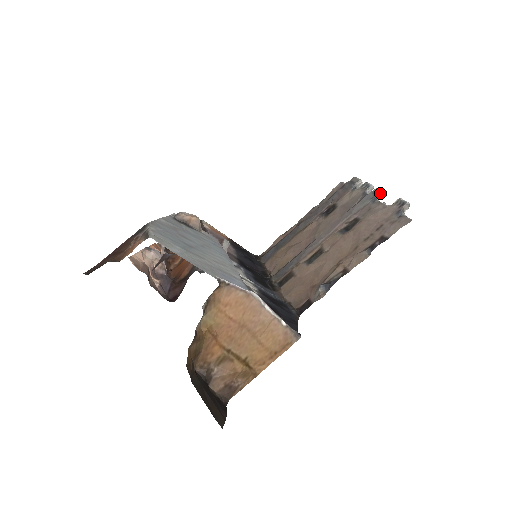
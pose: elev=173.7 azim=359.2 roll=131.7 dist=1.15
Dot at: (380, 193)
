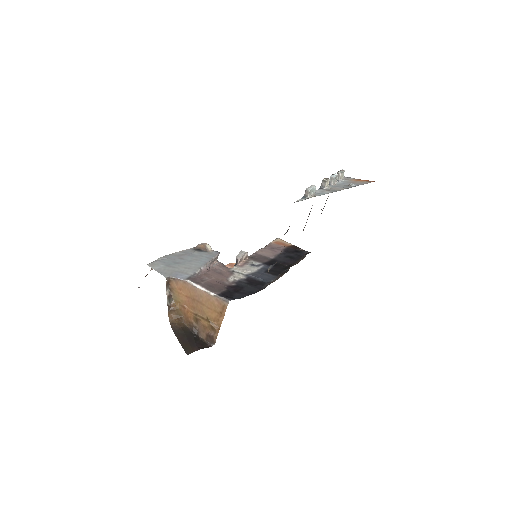
Dot at: (323, 182)
